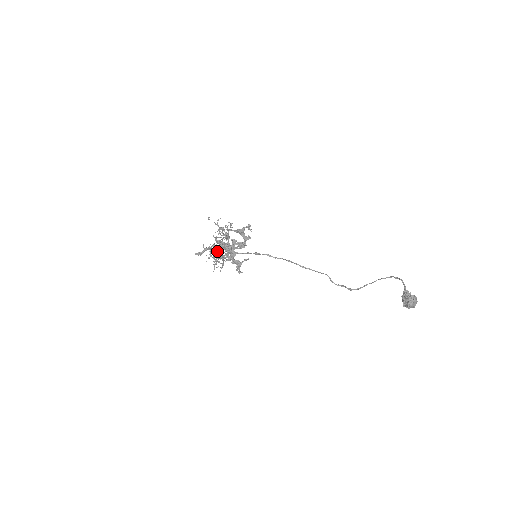
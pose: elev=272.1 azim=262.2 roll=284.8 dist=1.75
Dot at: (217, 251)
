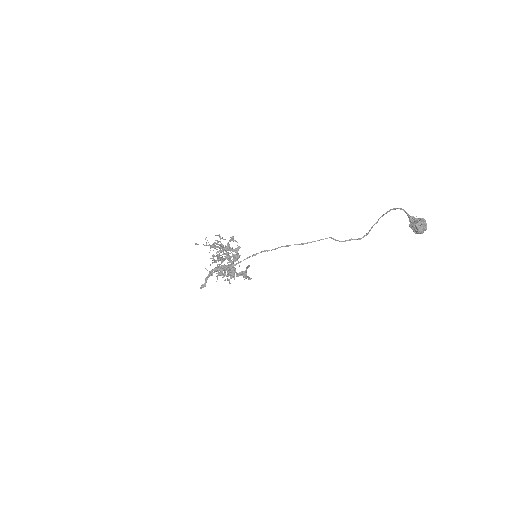
Dot at: occluded
